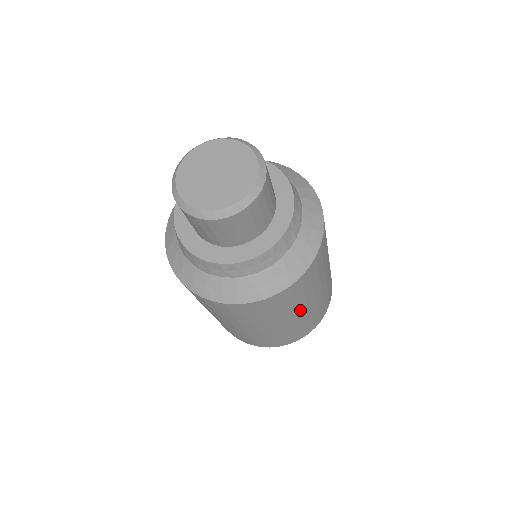
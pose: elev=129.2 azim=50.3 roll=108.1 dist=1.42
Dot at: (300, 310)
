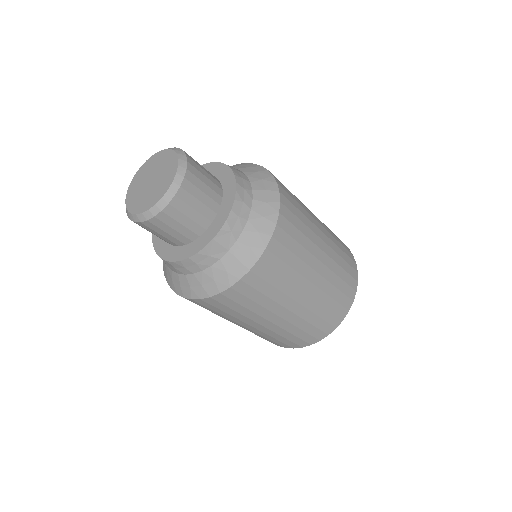
Dot at: (277, 313)
